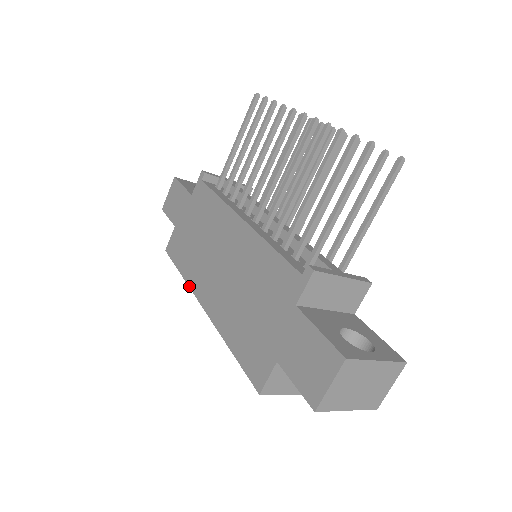
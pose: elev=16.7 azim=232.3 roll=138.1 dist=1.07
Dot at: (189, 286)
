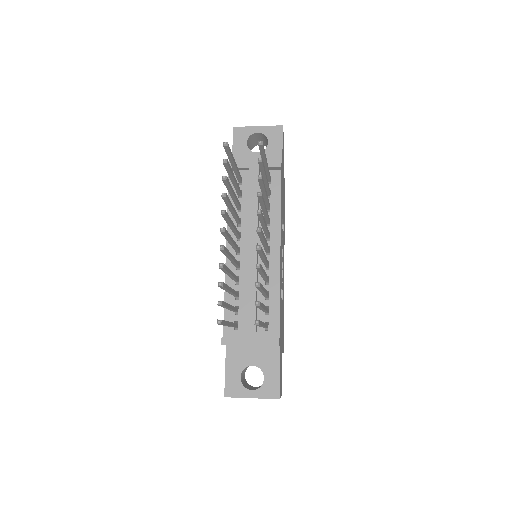
Dot at: occluded
